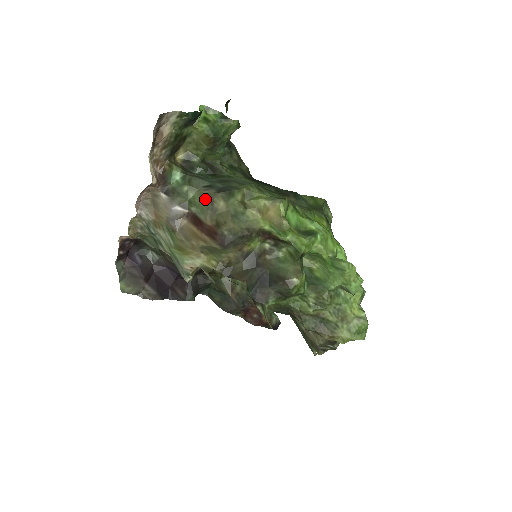
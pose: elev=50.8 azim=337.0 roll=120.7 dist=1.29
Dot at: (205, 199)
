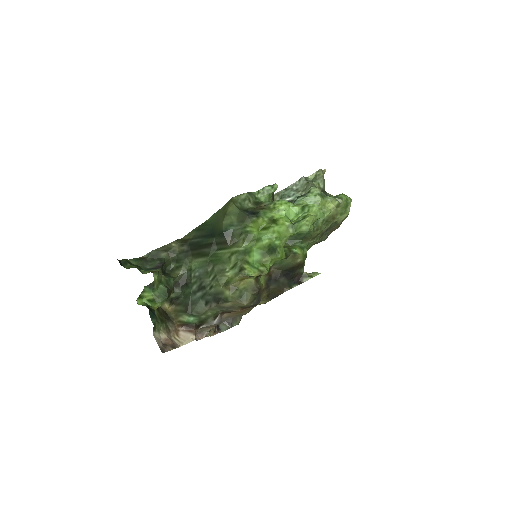
Dot at: (218, 309)
